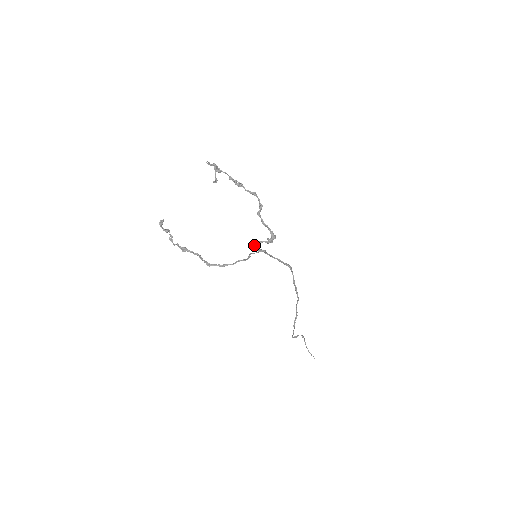
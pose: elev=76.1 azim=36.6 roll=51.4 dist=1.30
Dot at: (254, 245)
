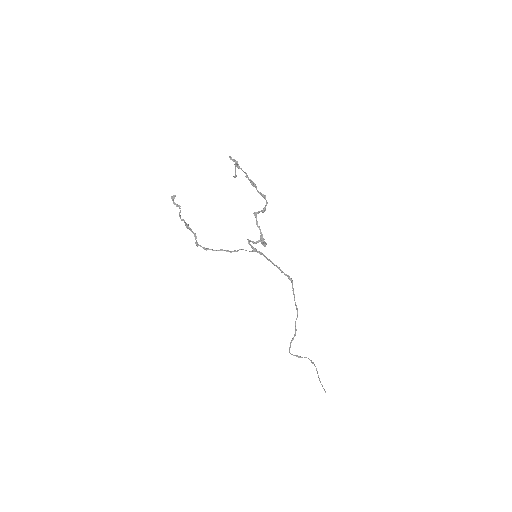
Dot at: occluded
